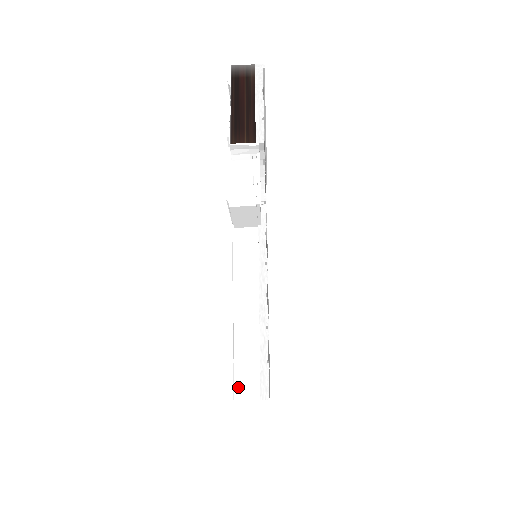
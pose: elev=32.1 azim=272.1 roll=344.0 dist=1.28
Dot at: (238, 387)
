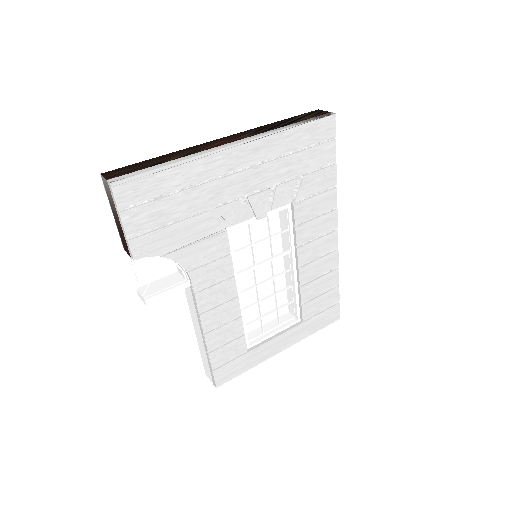
Dot at: (205, 370)
